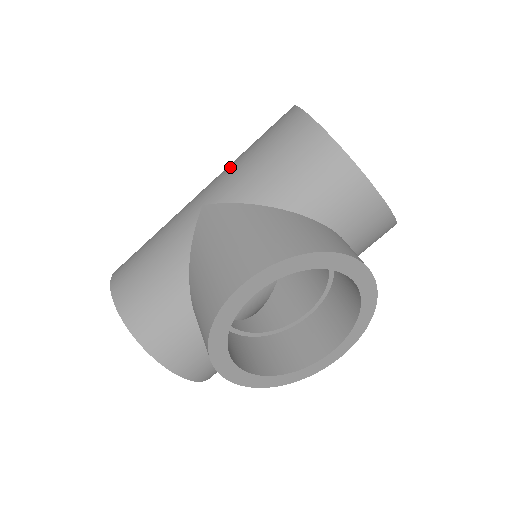
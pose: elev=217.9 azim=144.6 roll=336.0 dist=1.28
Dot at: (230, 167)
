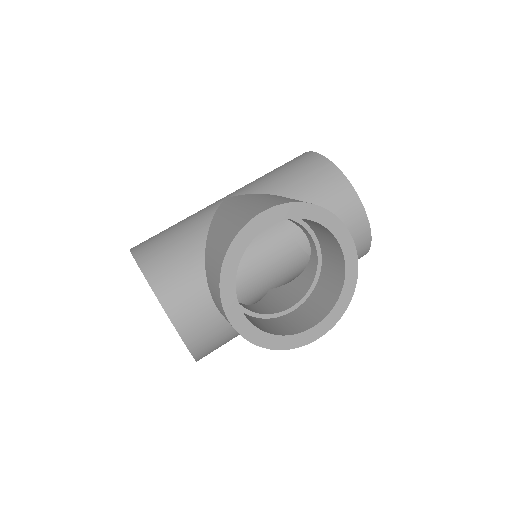
Dot at: occluded
